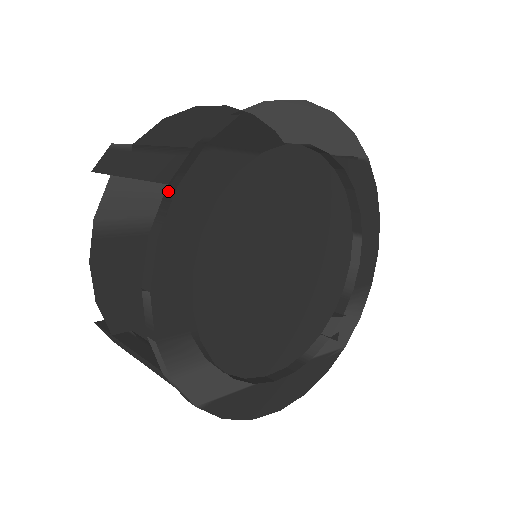
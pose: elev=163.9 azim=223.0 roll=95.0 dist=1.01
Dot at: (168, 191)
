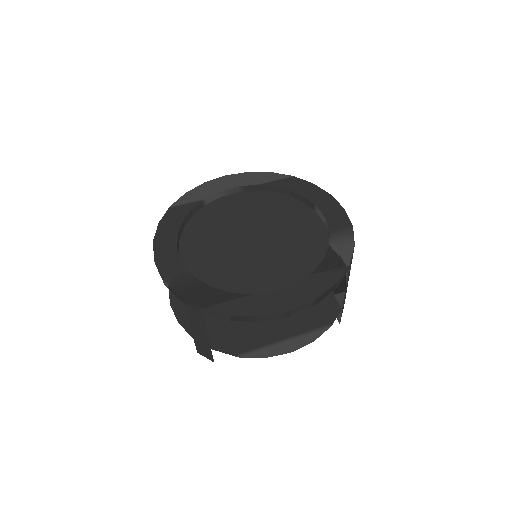
Dot at: occluded
